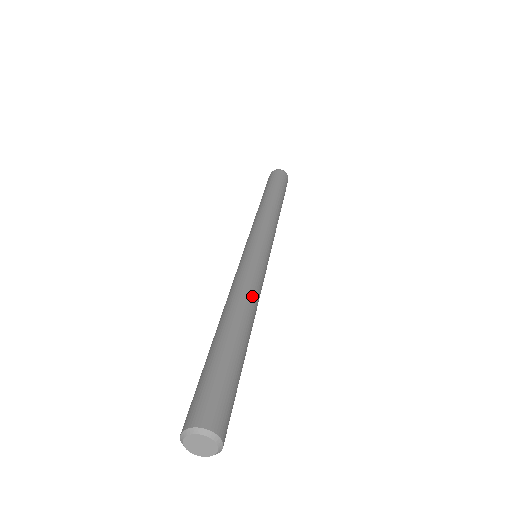
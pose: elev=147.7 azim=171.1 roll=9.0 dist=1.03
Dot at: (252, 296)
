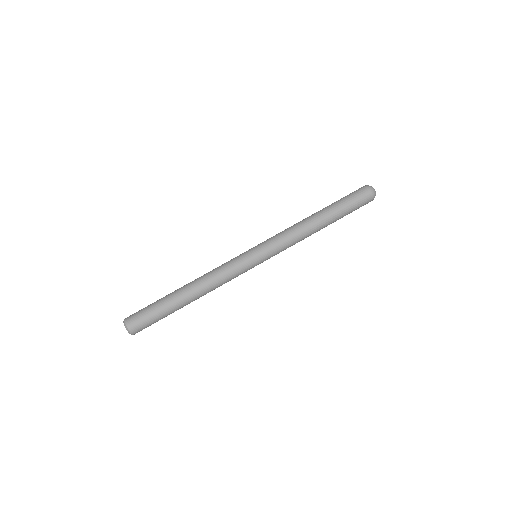
Dot at: (212, 284)
